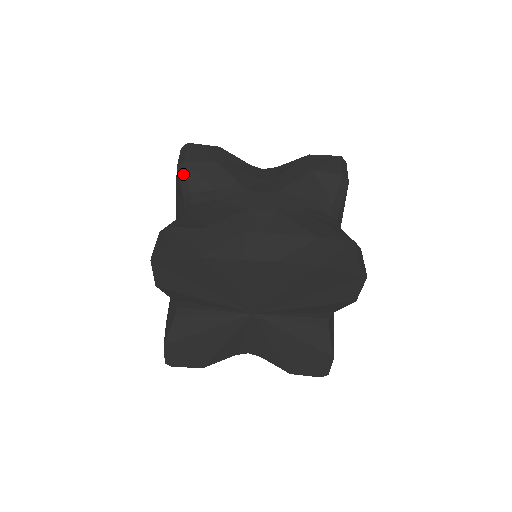
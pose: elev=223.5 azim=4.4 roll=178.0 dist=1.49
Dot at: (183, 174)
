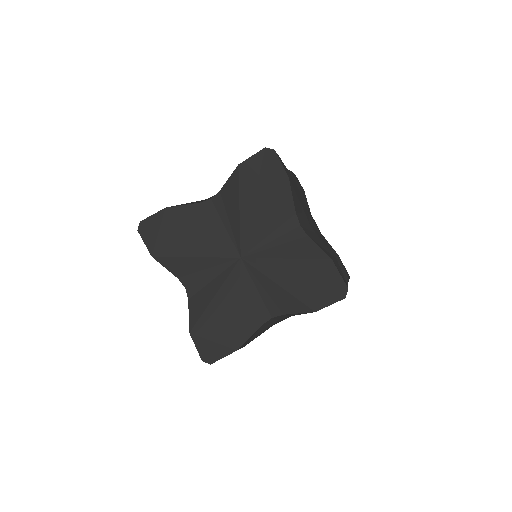
Dot at: occluded
